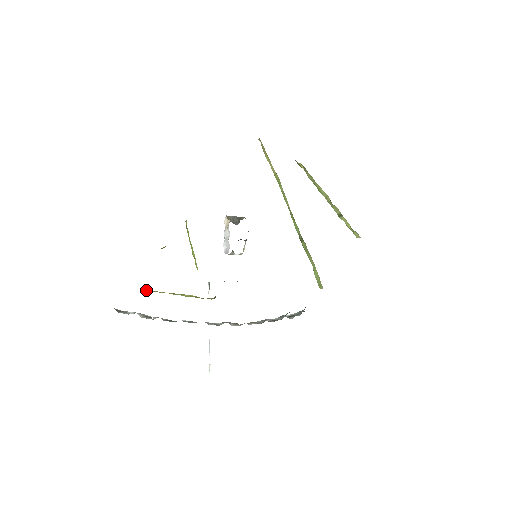
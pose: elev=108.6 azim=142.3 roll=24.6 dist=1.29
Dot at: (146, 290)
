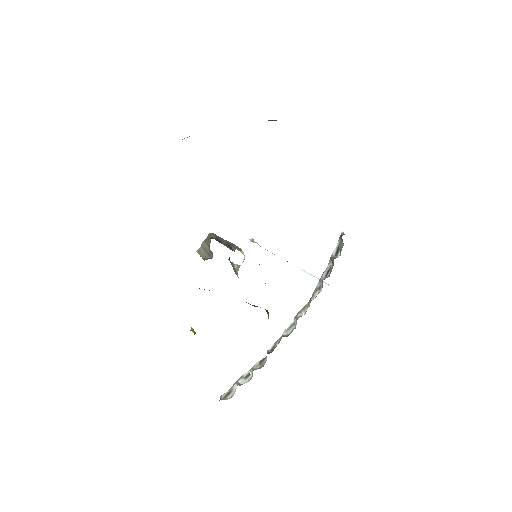
Dot at: occluded
